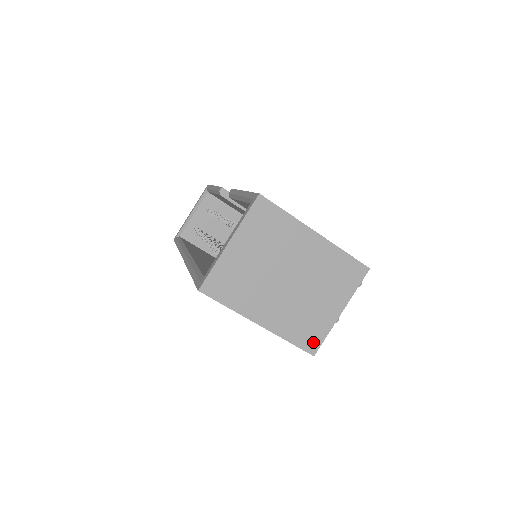
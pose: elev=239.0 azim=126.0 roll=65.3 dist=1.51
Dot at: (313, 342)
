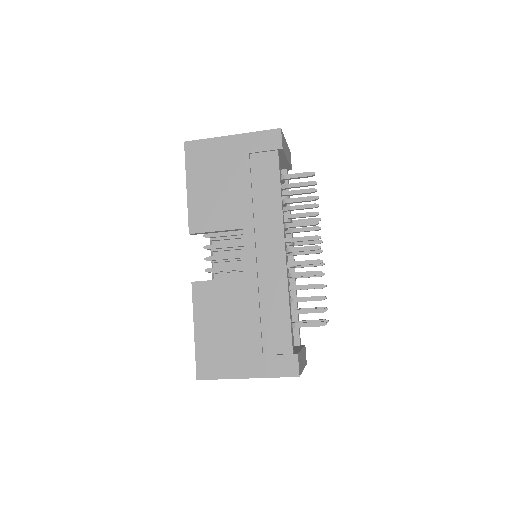
Dot at: occluded
